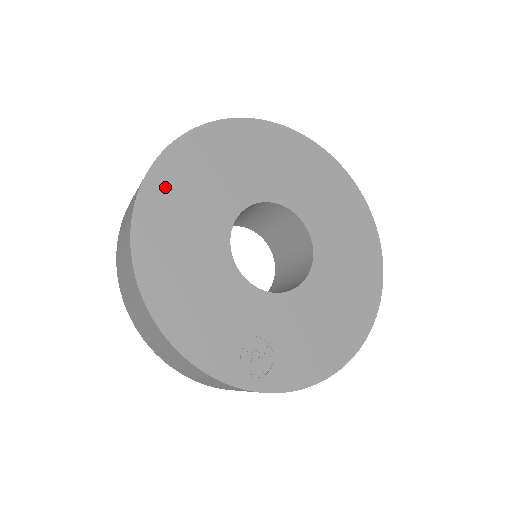
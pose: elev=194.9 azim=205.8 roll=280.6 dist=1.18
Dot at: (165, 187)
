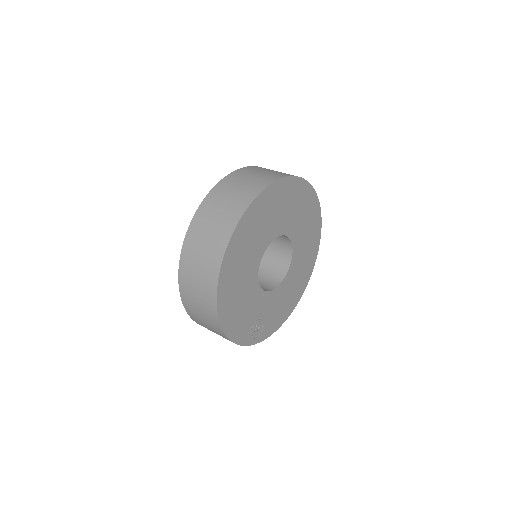
Dot at: (236, 247)
